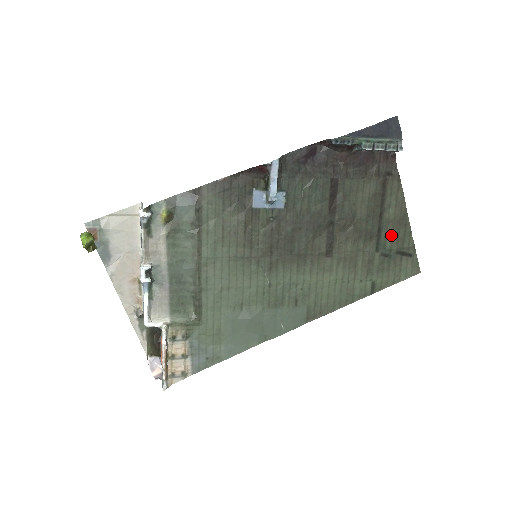
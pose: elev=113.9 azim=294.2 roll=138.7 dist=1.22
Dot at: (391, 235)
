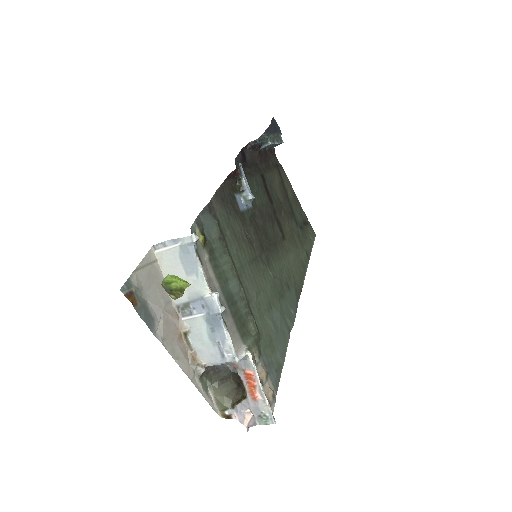
Dot at: (296, 211)
